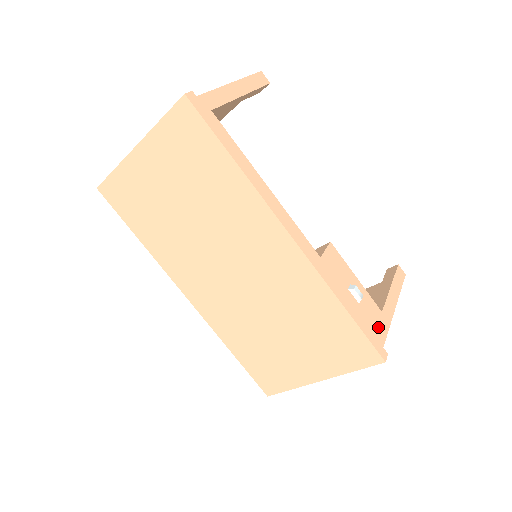
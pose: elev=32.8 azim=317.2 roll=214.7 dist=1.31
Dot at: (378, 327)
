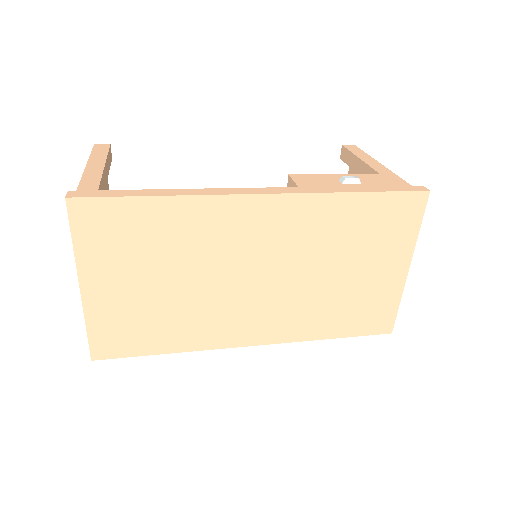
Dot at: (392, 182)
